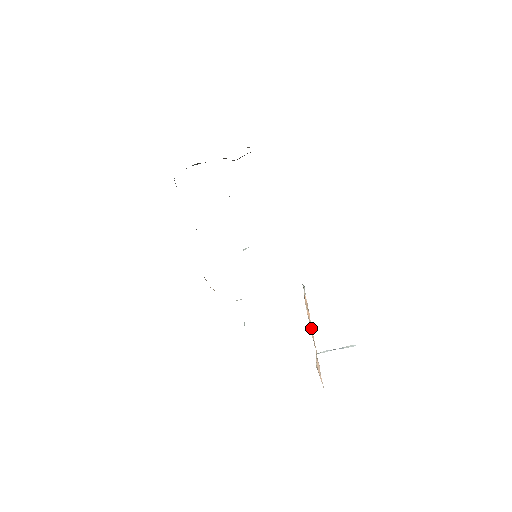
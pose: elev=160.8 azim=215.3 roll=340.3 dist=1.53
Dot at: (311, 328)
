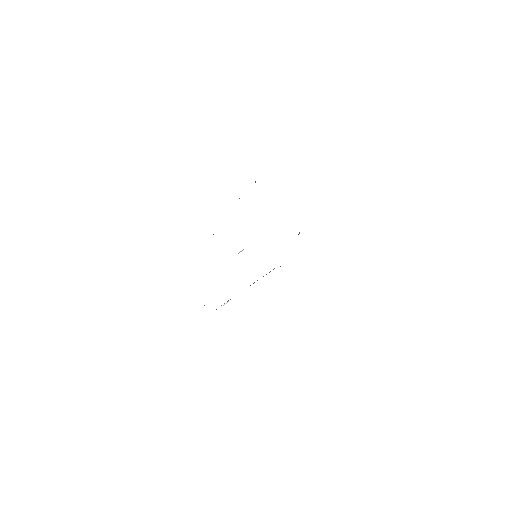
Dot at: occluded
